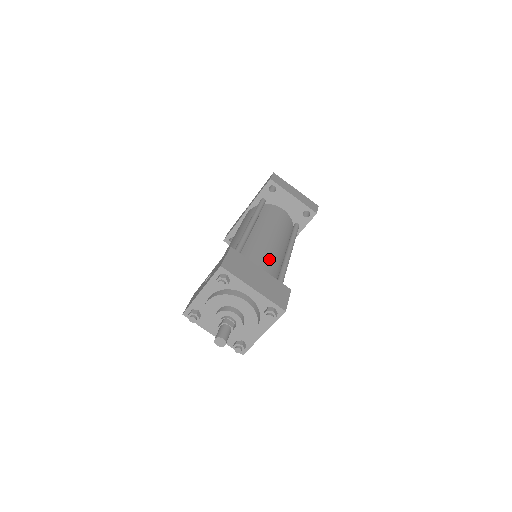
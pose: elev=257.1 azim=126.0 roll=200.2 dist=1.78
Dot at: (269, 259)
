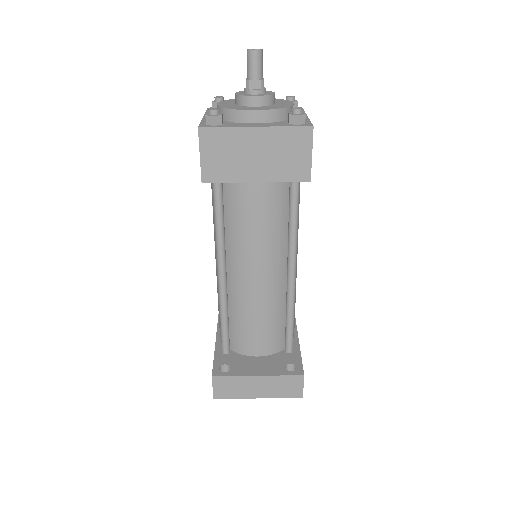
Dot at: occluded
